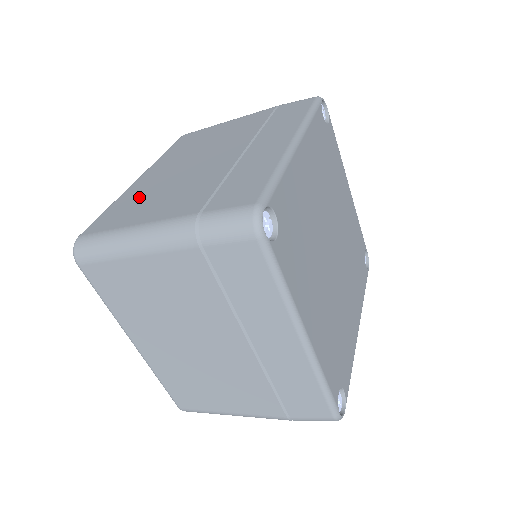
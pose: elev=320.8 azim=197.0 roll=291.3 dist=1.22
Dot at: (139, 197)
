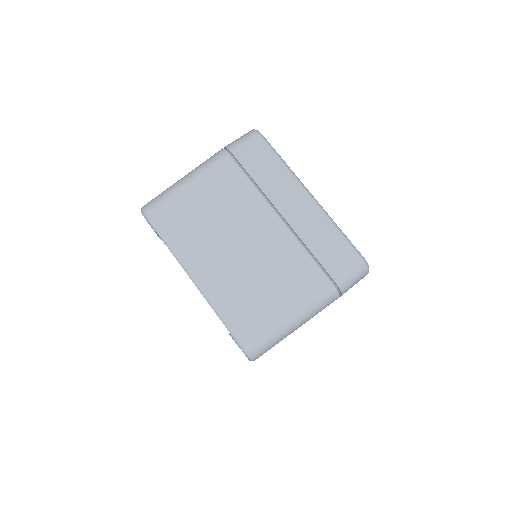
Dot at: occluded
